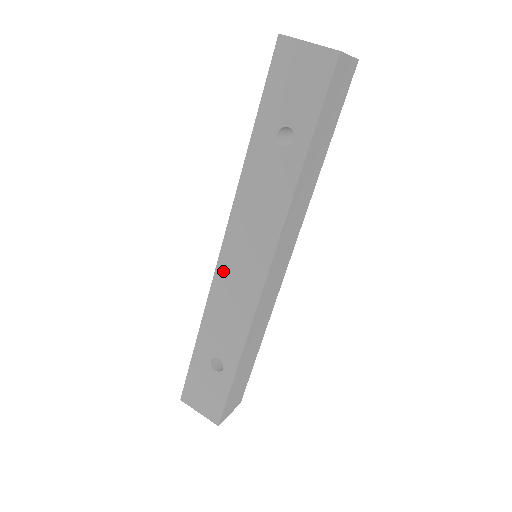
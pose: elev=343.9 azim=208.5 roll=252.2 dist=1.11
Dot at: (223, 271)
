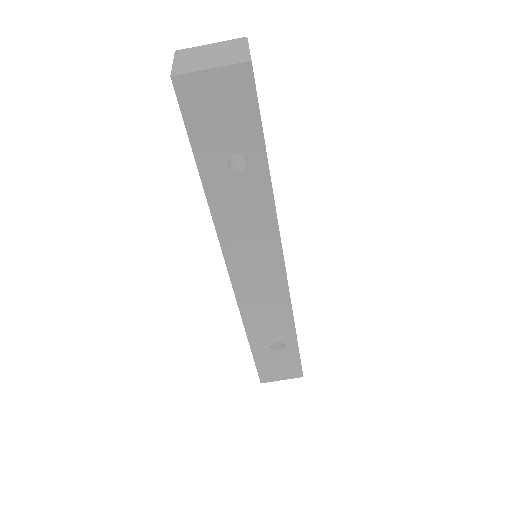
Dot at: (242, 290)
